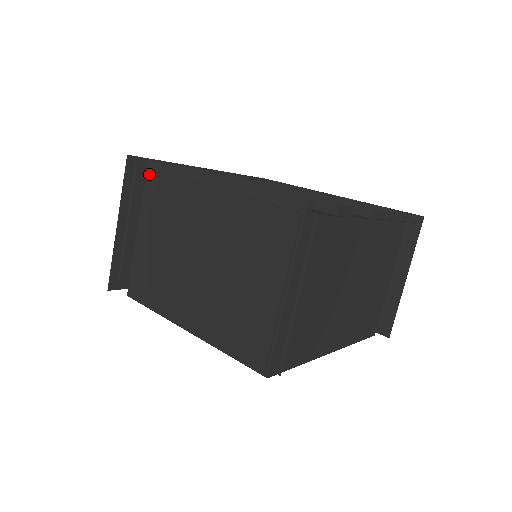
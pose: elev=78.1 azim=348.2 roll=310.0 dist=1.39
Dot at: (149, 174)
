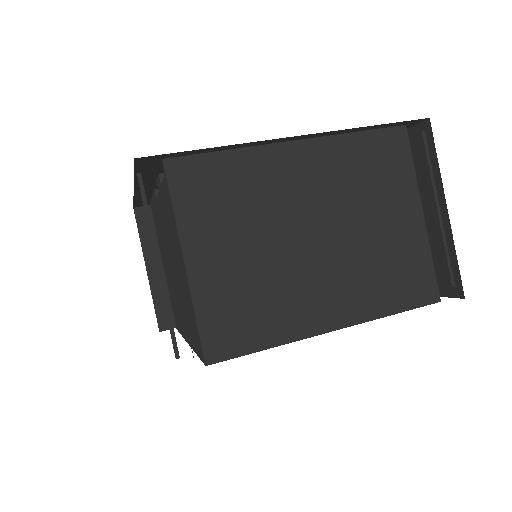
Dot at: (174, 178)
